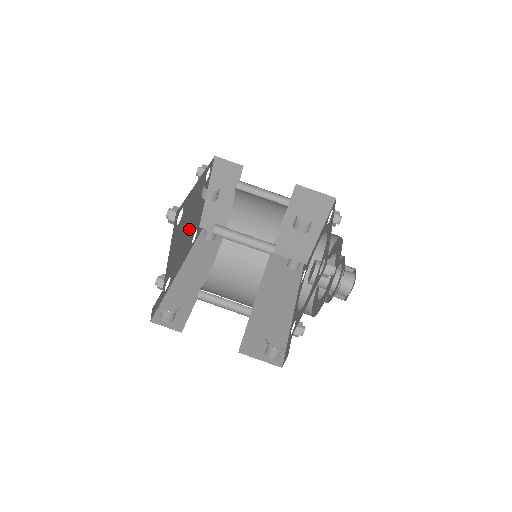
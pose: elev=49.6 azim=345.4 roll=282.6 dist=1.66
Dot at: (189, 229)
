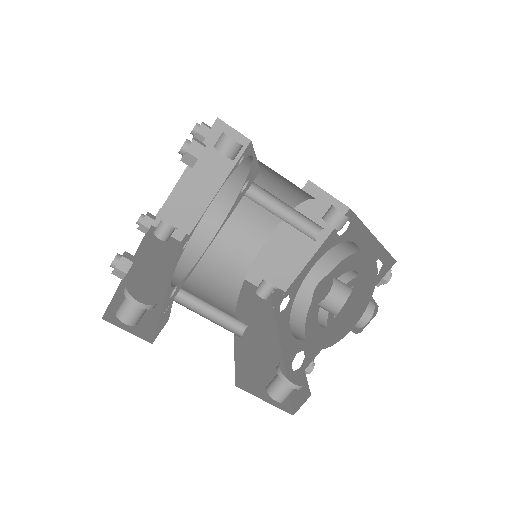
Dot at: occluded
